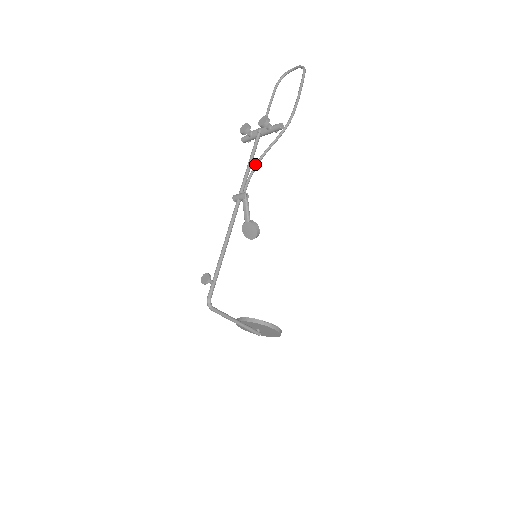
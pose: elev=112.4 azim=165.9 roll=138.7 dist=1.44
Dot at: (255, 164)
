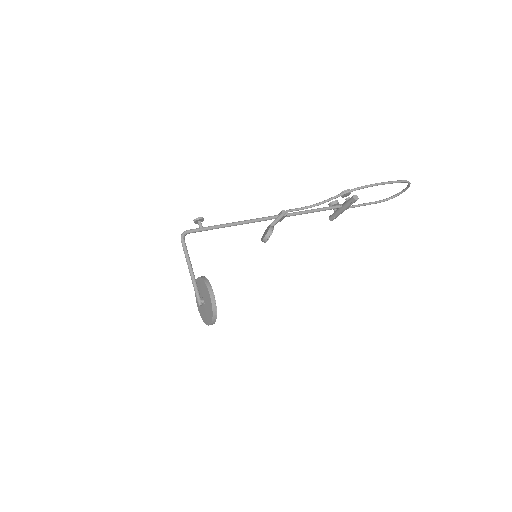
Dot at: (312, 205)
